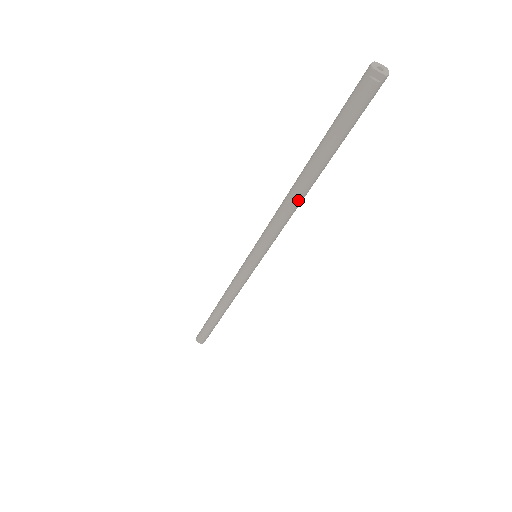
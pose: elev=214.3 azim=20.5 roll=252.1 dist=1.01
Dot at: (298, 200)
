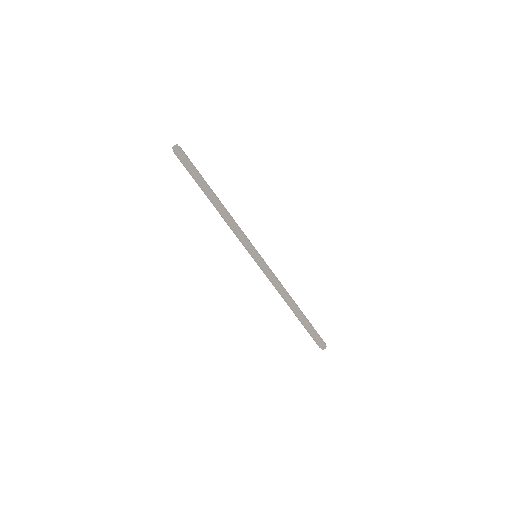
Dot at: (219, 212)
